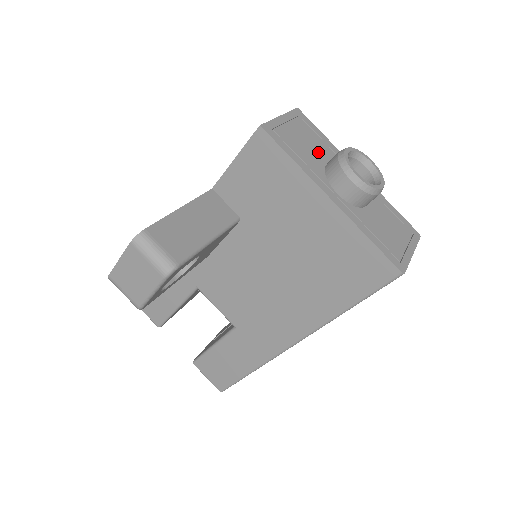
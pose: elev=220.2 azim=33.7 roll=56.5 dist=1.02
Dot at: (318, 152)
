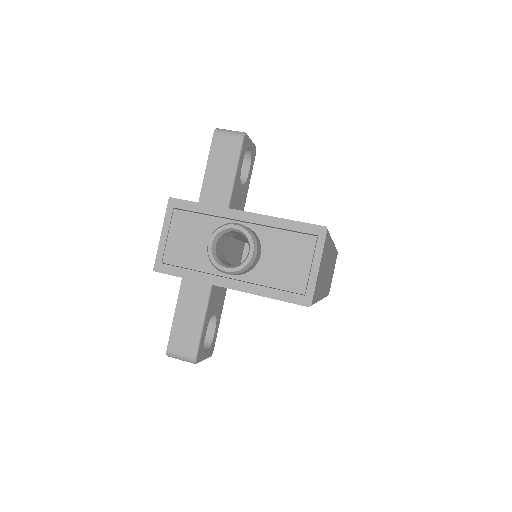
Dot at: (202, 239)
